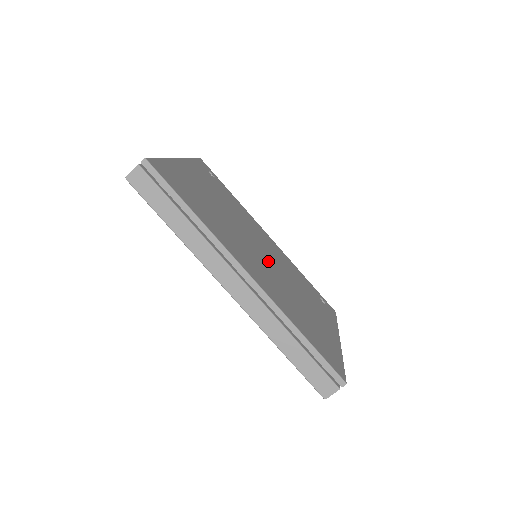
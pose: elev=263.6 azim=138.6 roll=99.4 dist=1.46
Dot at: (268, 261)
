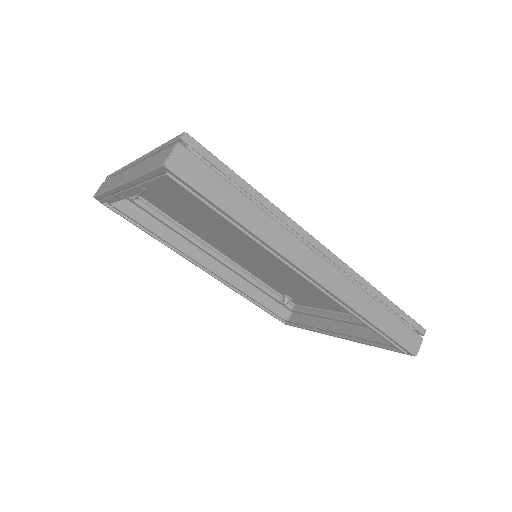
Dot at: (272, 256)
